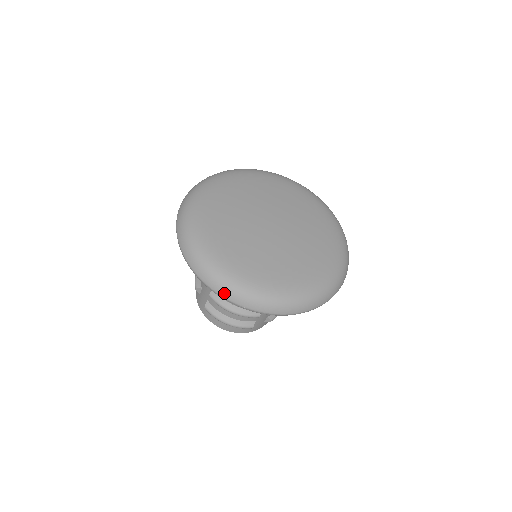
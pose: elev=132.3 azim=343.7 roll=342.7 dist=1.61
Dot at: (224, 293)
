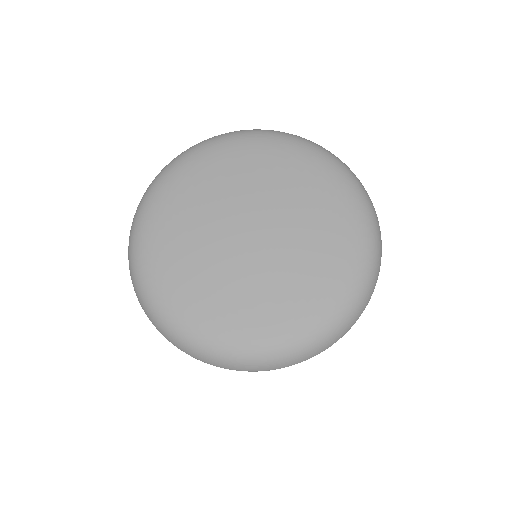
Dot at: (225, 366)
